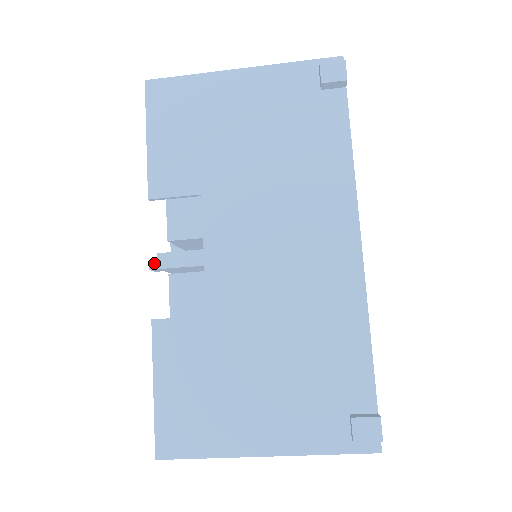
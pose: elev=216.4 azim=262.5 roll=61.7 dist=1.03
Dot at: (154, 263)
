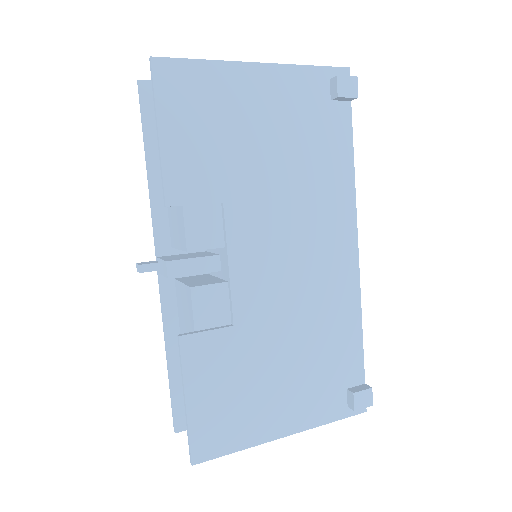
Dot at: (144, 265)
